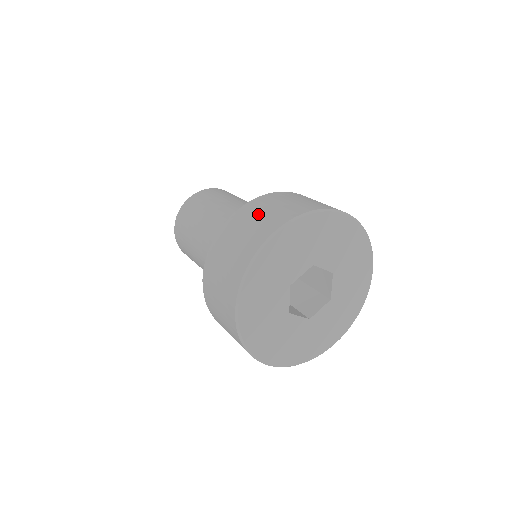
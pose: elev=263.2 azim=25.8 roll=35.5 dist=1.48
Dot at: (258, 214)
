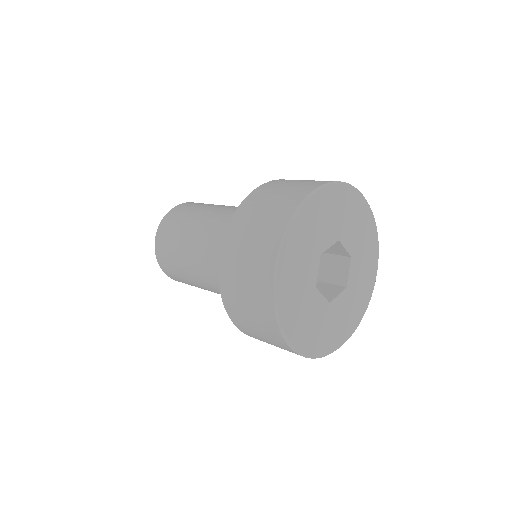
Dot at: (242, 257)
